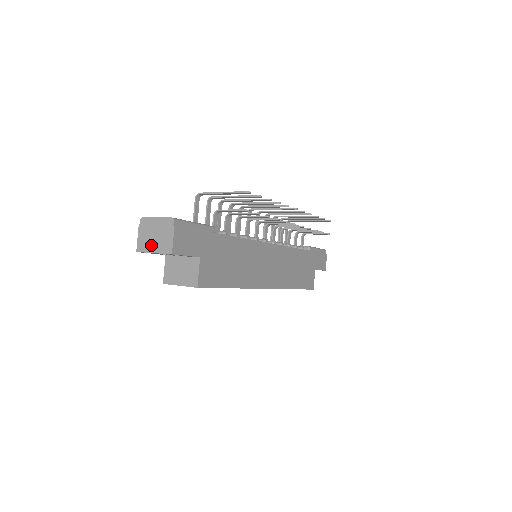
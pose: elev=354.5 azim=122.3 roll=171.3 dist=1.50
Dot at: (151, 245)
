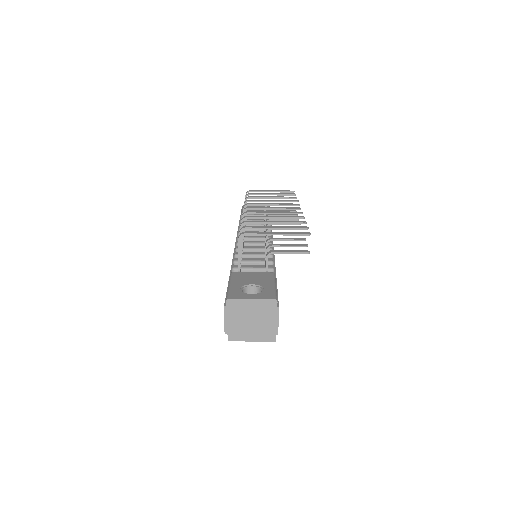
Dot at: (247, 327)
